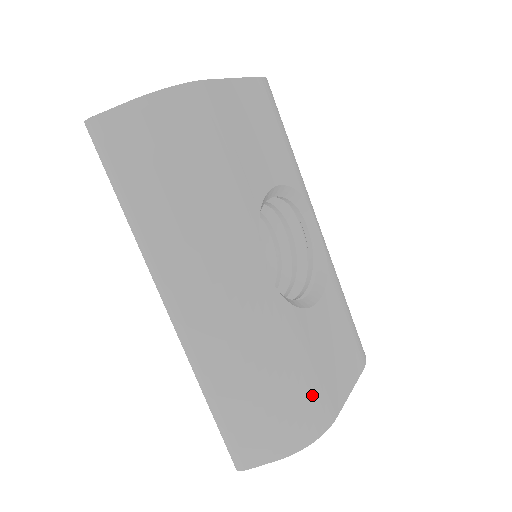
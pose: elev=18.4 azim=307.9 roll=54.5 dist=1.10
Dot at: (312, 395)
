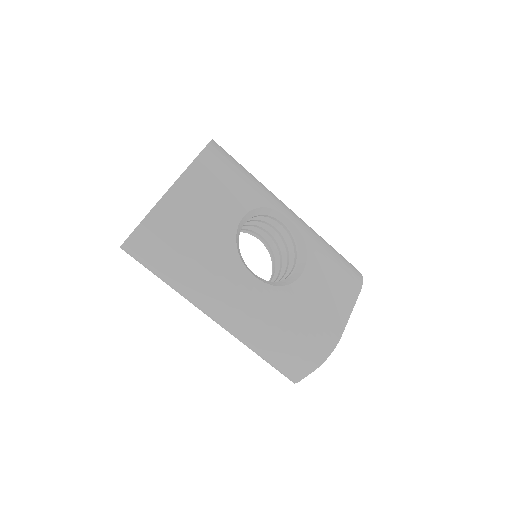
Dot at: (317, 331)
